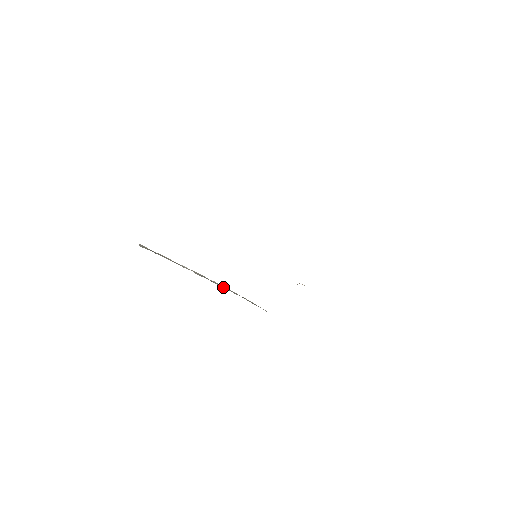
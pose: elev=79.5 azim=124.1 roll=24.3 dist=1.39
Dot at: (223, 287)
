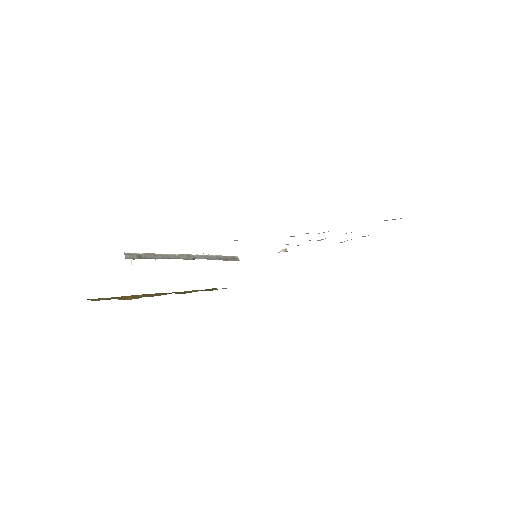
Dot at: (205, 258)
